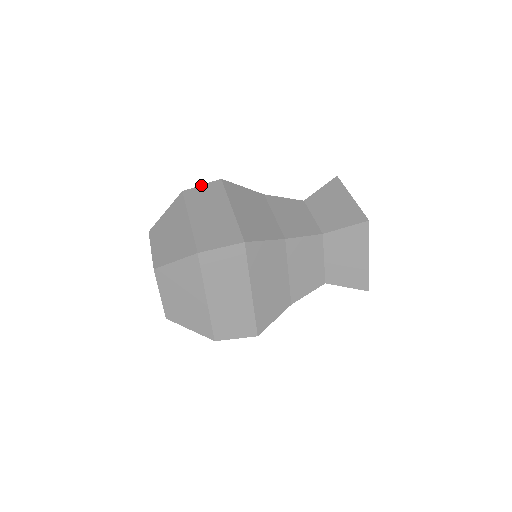
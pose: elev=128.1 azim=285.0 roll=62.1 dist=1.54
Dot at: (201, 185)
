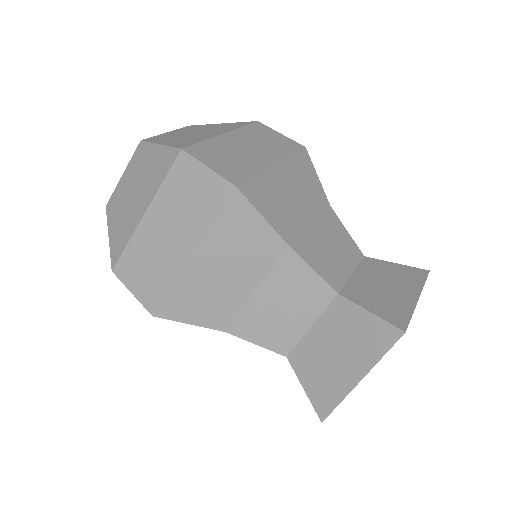
Dot at: occluded
